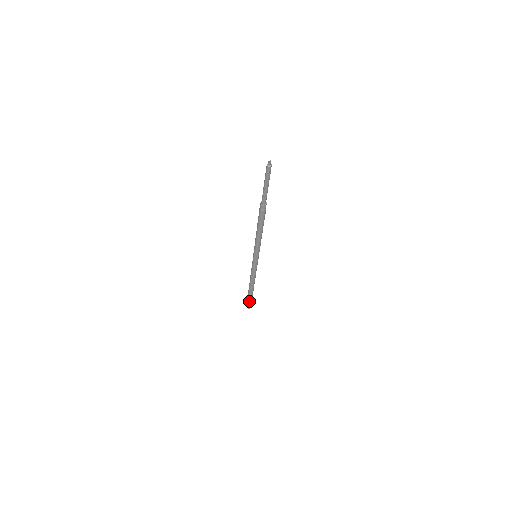
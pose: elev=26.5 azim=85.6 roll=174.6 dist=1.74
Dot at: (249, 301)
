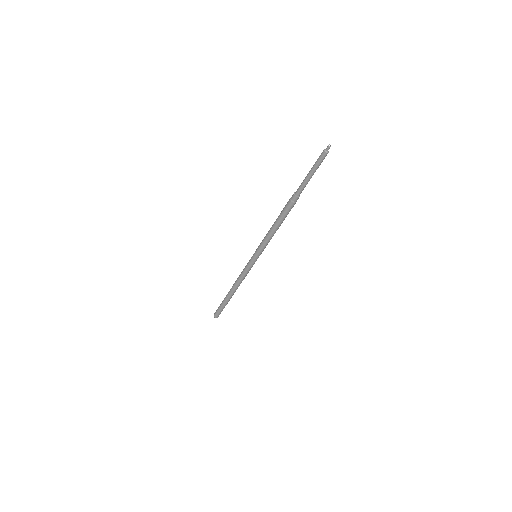
Dot at: (220, 308)
